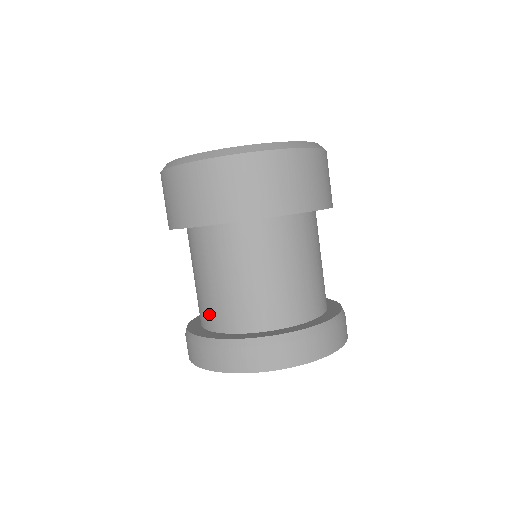
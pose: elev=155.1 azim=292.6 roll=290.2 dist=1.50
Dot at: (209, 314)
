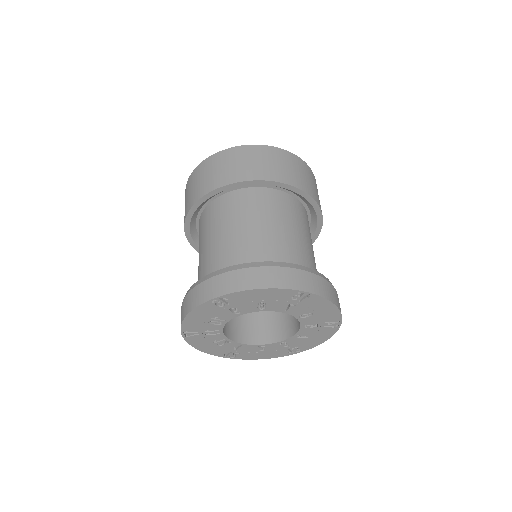
Dot at: (215, 267)
